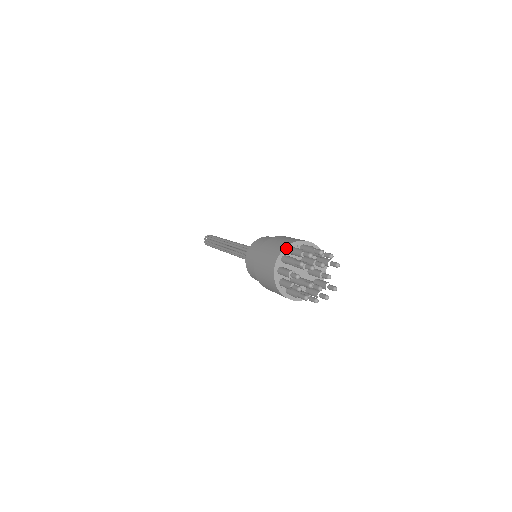
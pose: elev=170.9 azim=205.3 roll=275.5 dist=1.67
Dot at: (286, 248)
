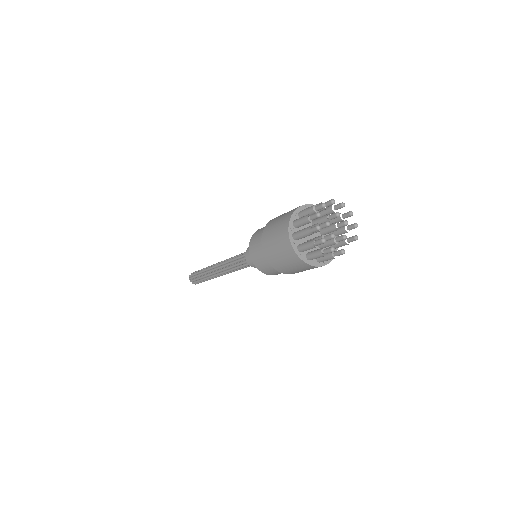
Dot at: occluded
